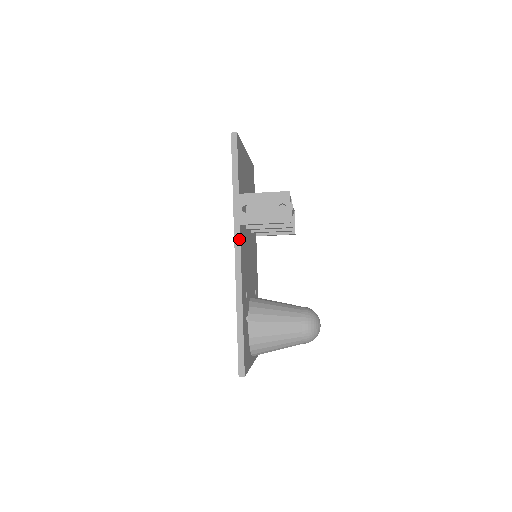
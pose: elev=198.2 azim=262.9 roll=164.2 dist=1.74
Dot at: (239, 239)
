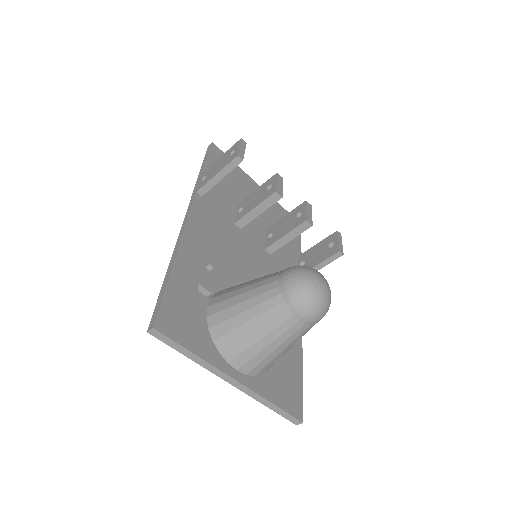
Dot at: (192, 202)
